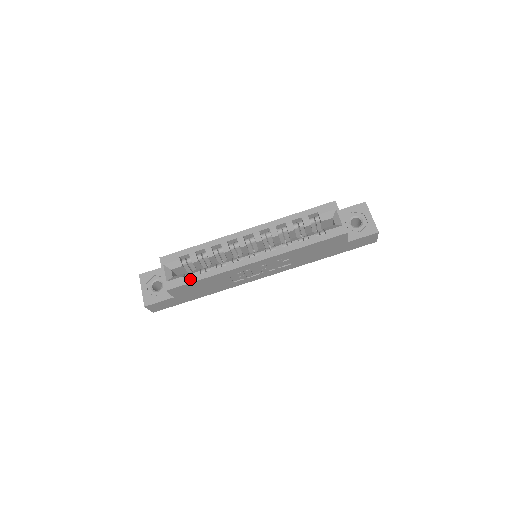
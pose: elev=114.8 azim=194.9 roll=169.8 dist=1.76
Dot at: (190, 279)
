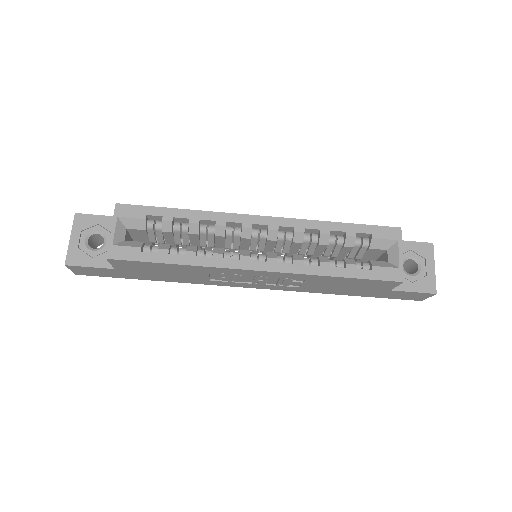
Dot at: (150, 256)
